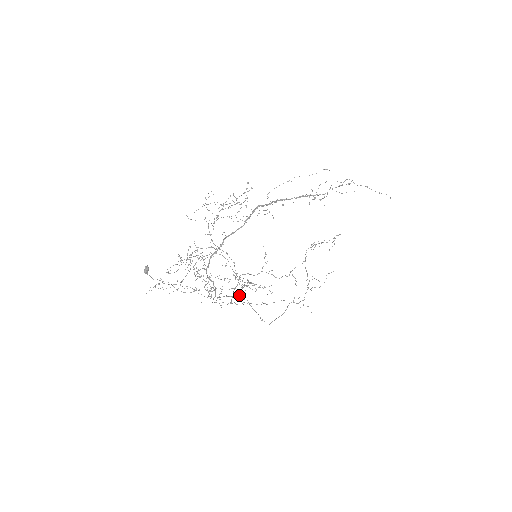
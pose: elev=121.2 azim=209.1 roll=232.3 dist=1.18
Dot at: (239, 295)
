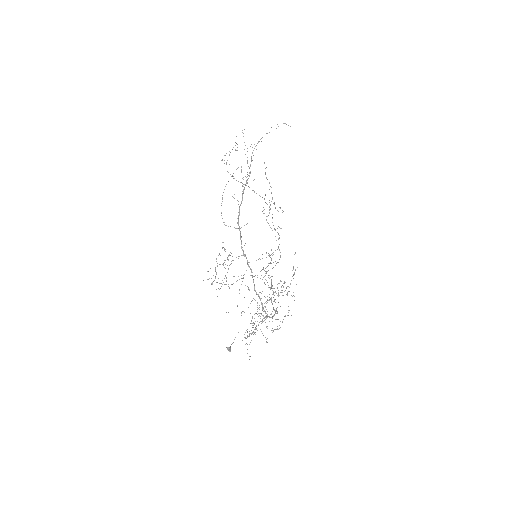
Dot at: (271, 282)
